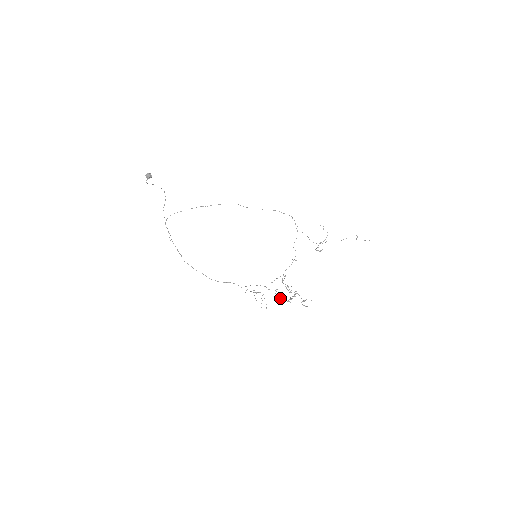
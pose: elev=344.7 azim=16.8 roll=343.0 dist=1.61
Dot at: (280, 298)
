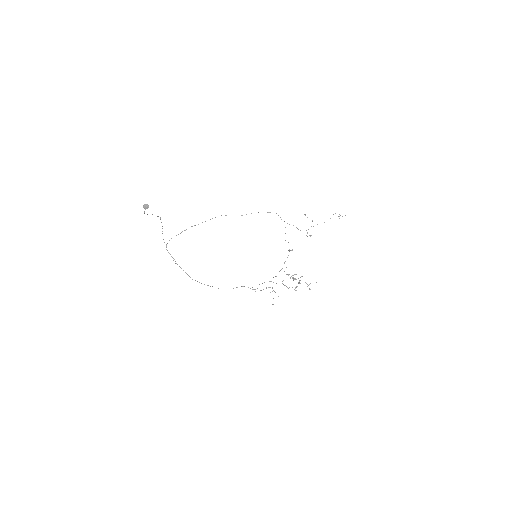
Dot at: occluded
